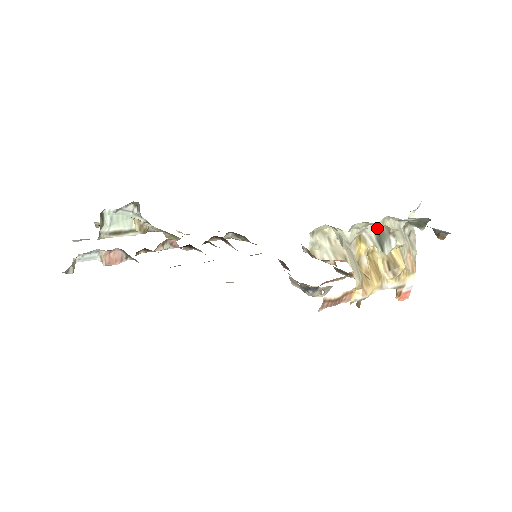
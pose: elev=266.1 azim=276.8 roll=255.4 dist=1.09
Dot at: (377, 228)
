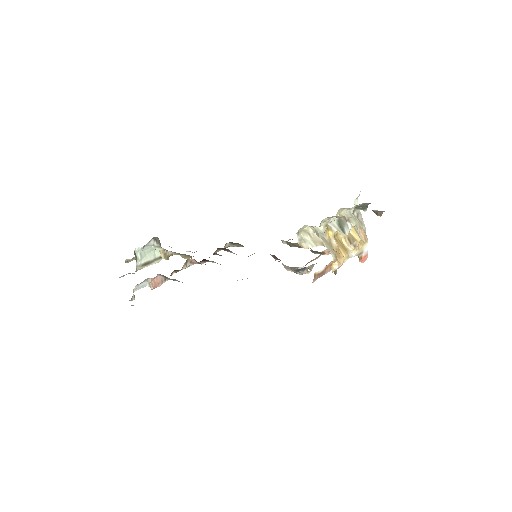
Dot at: (337, 219)
